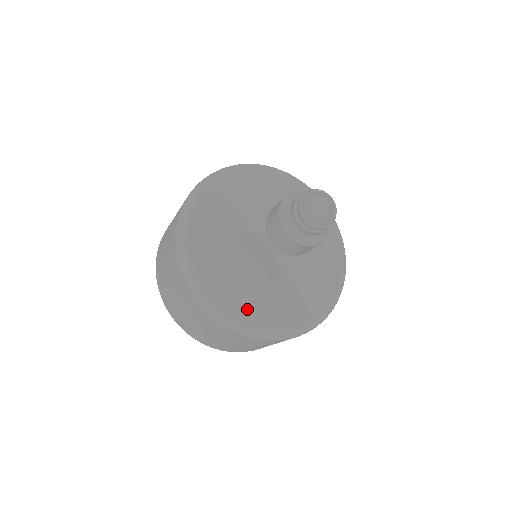
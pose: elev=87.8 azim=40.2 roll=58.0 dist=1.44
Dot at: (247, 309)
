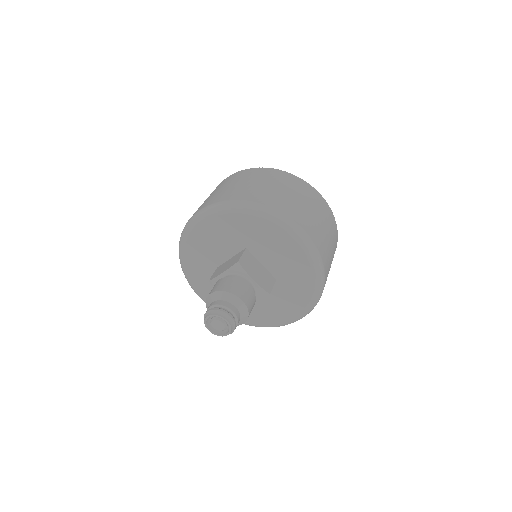
Dot at: occluded
